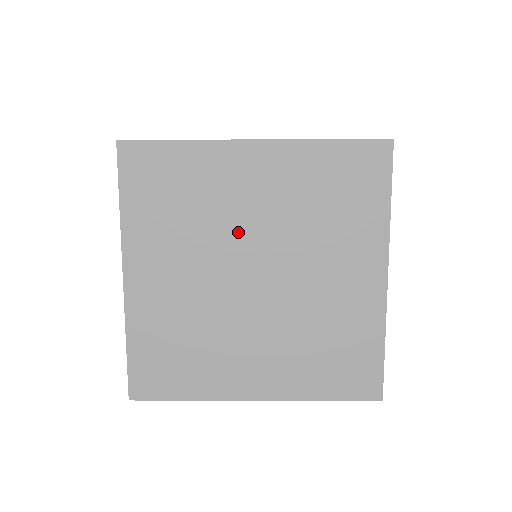
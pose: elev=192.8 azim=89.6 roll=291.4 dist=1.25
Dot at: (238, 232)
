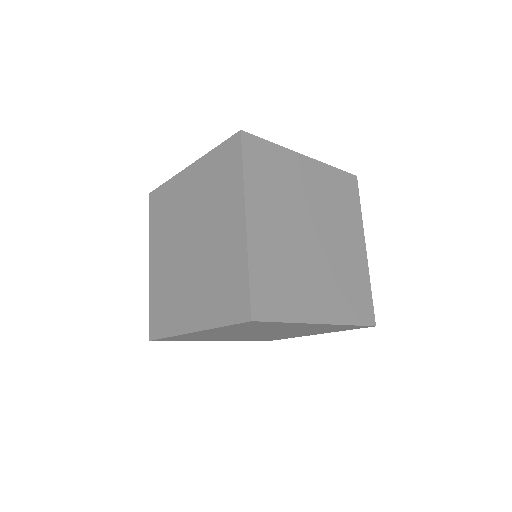
Dot at: (184, 221)
